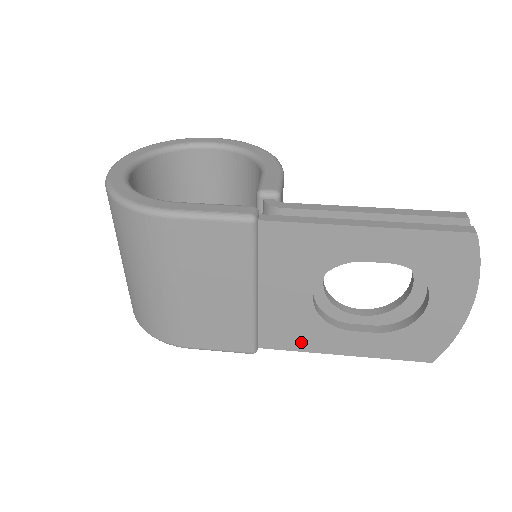
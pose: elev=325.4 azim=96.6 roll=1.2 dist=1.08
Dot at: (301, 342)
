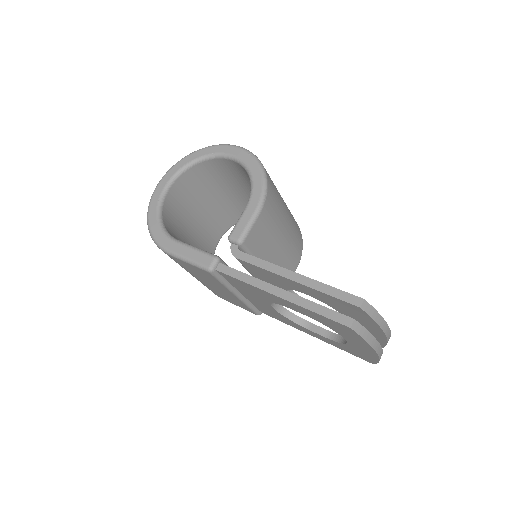
Dot at: (283, 321)
